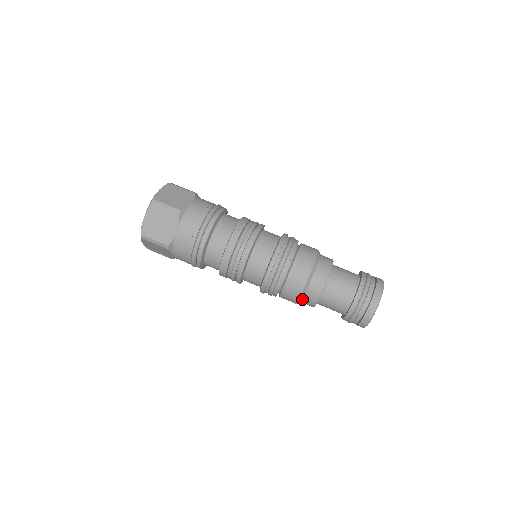
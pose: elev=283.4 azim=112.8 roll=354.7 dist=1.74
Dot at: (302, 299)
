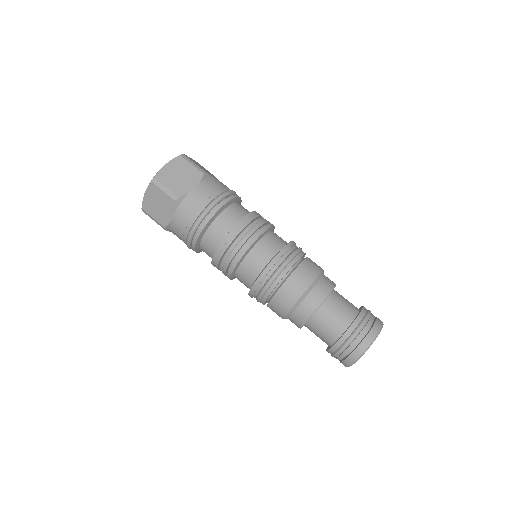
Dot at: (298, 306)
